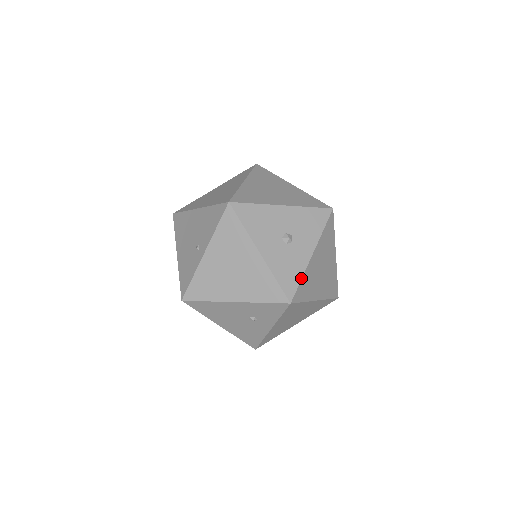
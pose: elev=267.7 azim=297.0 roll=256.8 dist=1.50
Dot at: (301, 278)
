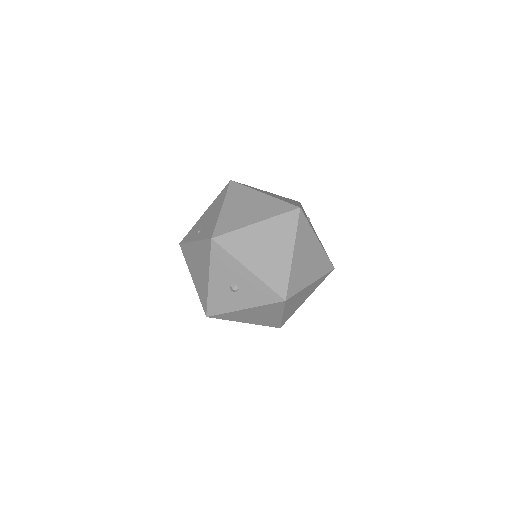
Dot at: (224, 313)
